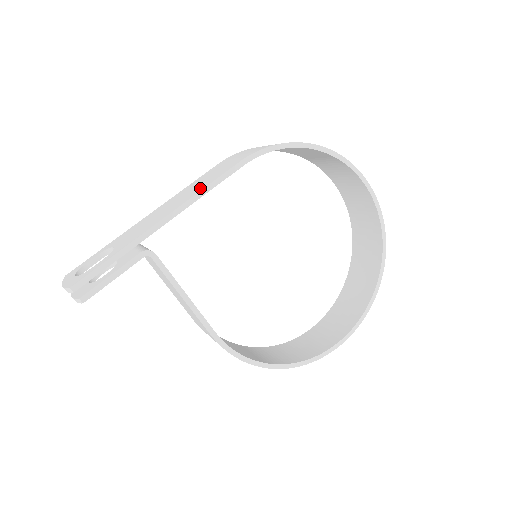
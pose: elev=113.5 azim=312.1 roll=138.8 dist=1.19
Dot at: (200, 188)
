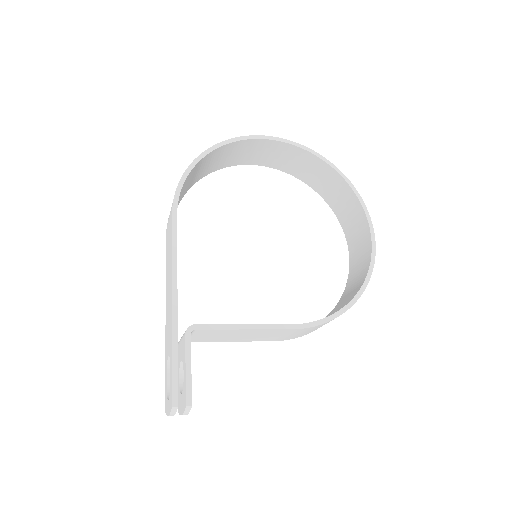
Dot at: (170, 258)
